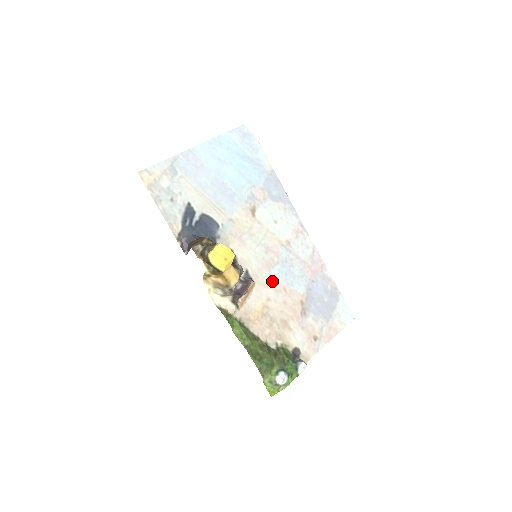
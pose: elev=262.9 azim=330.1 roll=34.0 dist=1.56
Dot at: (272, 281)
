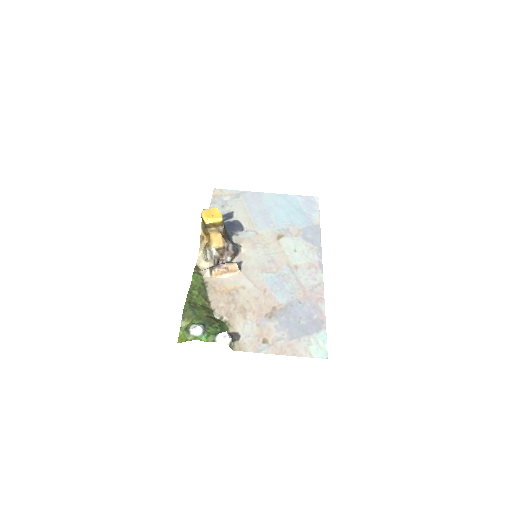
Dot at: (258, 279)
